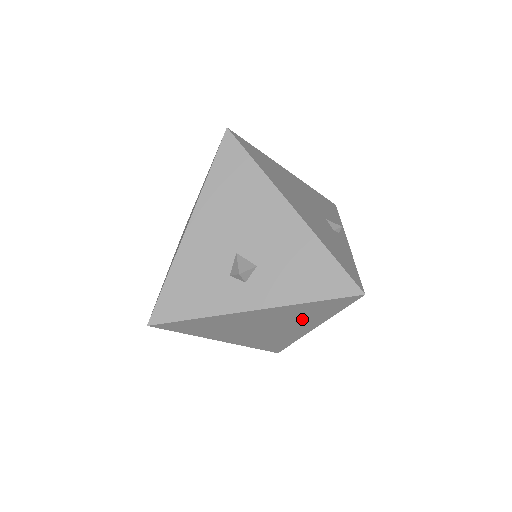
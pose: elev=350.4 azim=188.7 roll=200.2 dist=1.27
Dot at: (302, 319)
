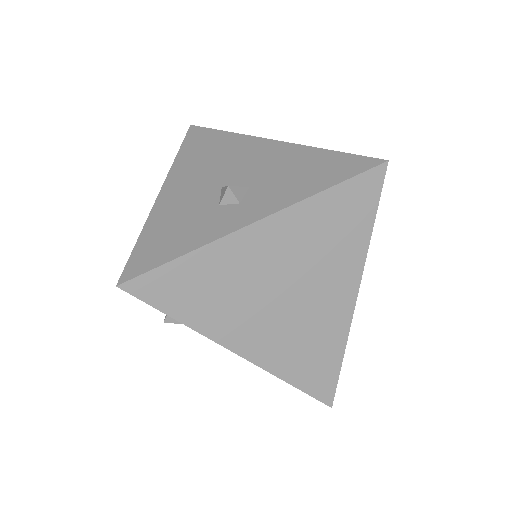
Dot at: (332, 255)
